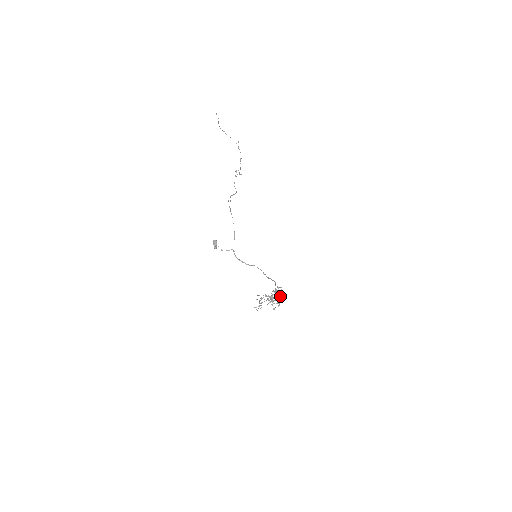
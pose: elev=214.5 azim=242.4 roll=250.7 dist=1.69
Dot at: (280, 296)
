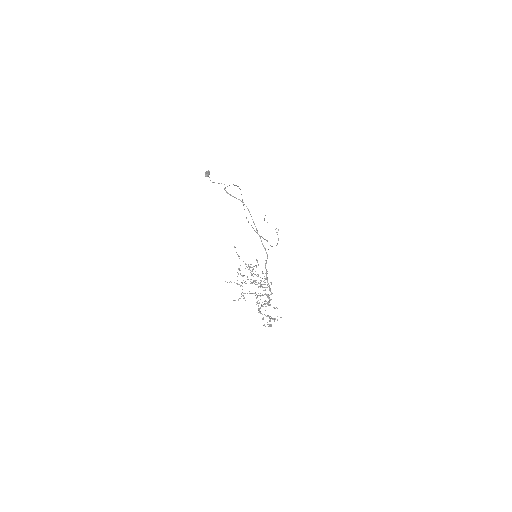
Dot at: (275, 318)
